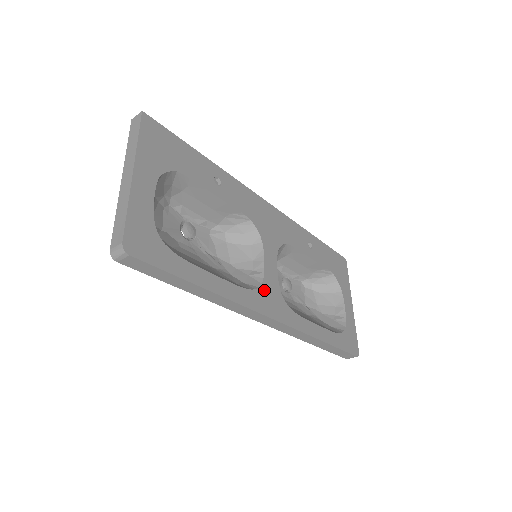
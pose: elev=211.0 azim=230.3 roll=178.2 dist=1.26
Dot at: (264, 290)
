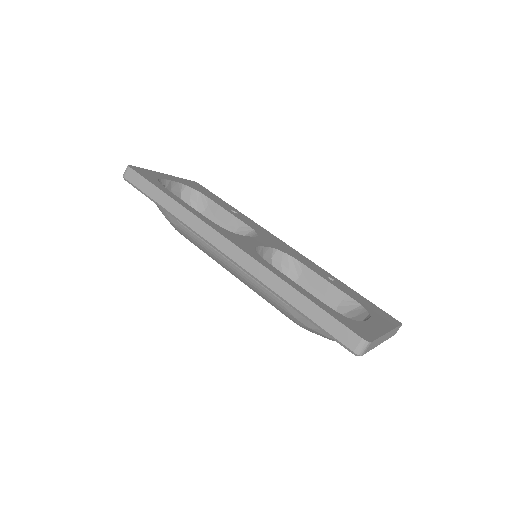
Dot at: (233, 234)
